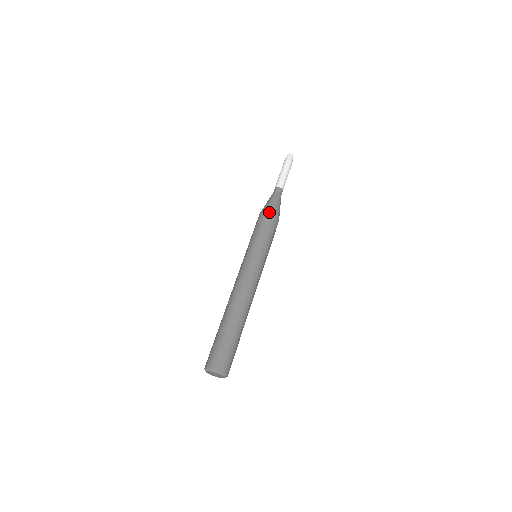
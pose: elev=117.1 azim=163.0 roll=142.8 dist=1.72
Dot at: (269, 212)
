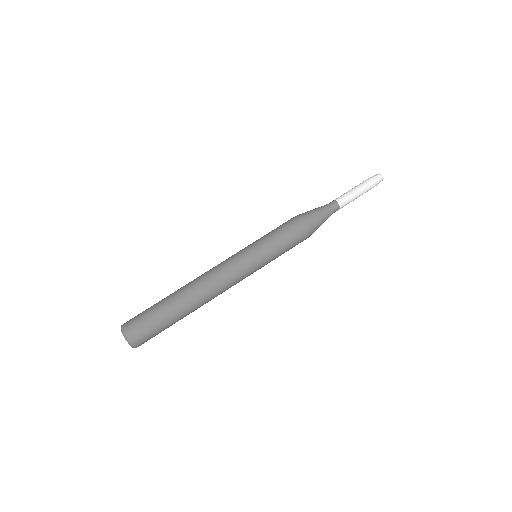
Dot at: (308, 232)
